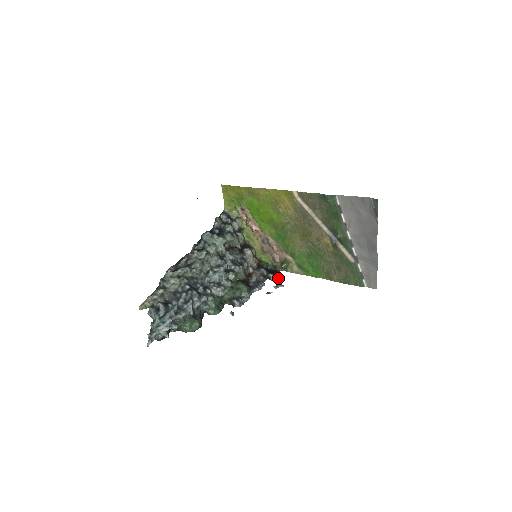
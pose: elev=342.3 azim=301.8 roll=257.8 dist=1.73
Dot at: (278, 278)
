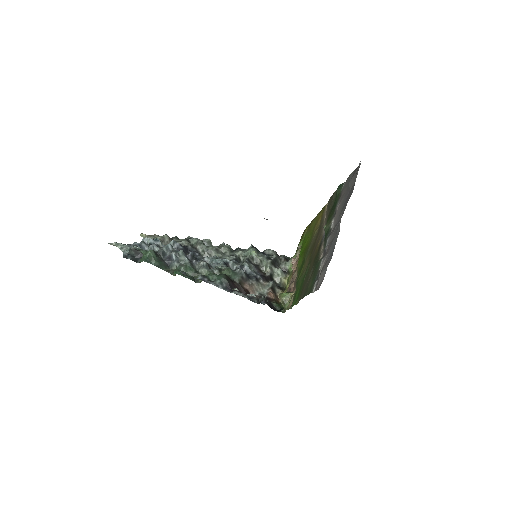
Dot at: (264, 299)
